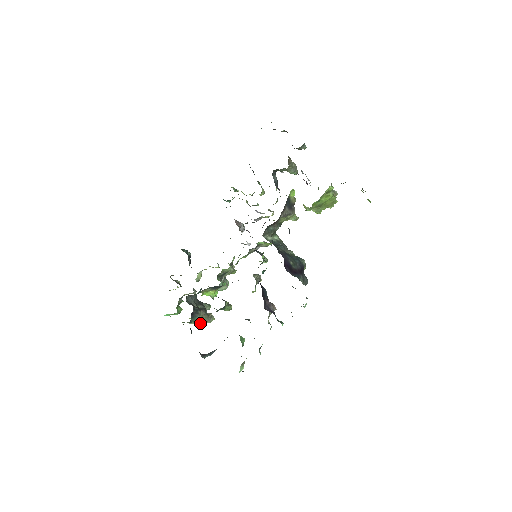
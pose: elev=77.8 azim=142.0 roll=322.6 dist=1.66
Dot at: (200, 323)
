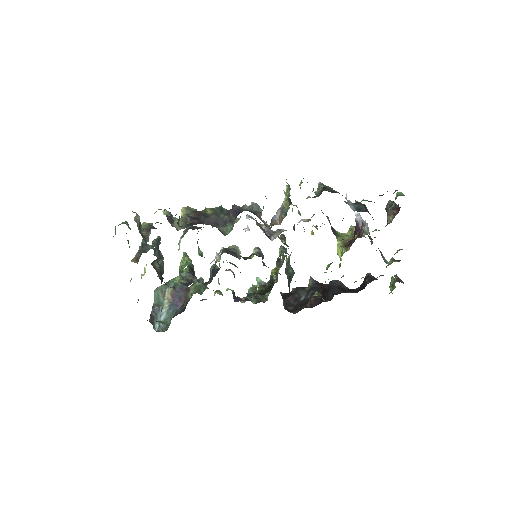
Dot at: occluded
